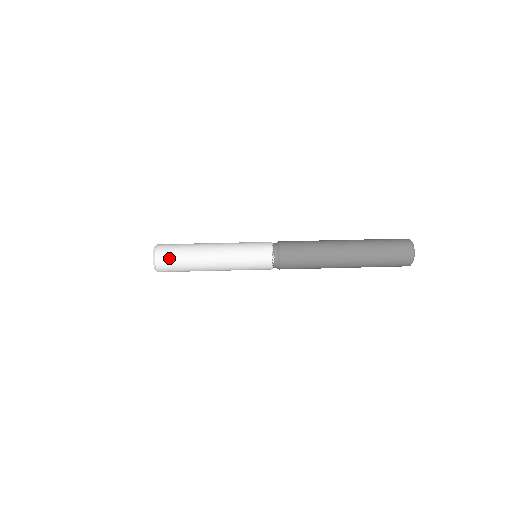
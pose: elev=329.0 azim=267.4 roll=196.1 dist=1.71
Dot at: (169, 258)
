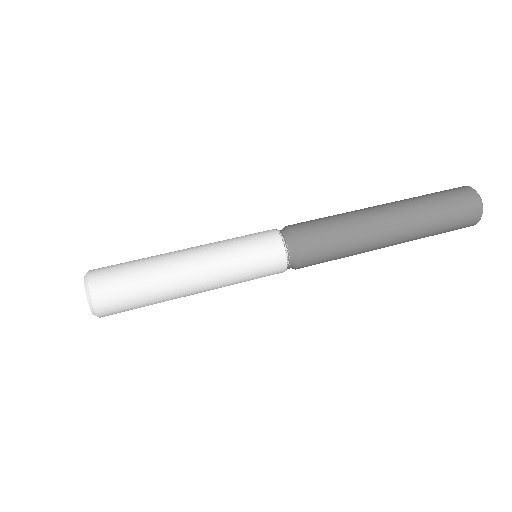
Dot at: (115, 287)
